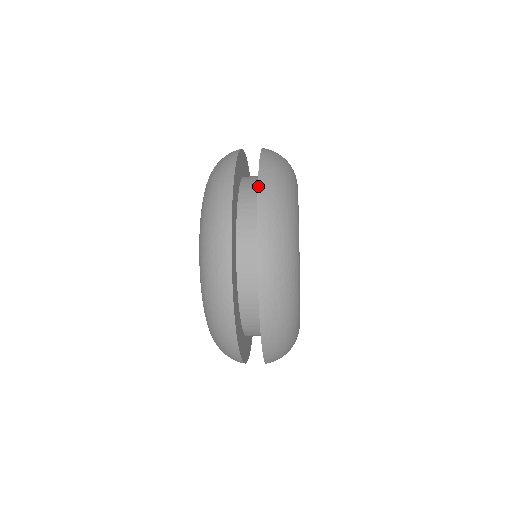
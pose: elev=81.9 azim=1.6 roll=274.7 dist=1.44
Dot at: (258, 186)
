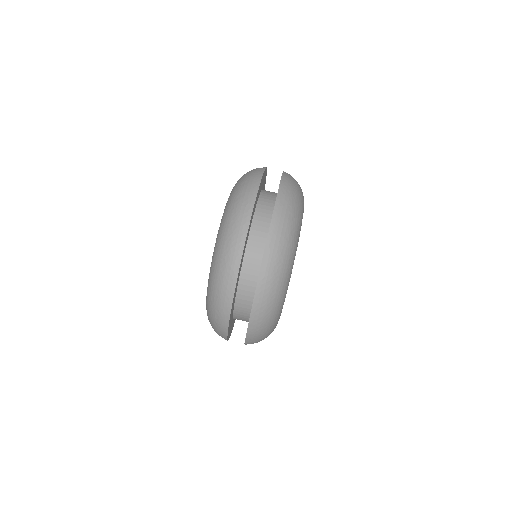
Dot at: (256, 289)
